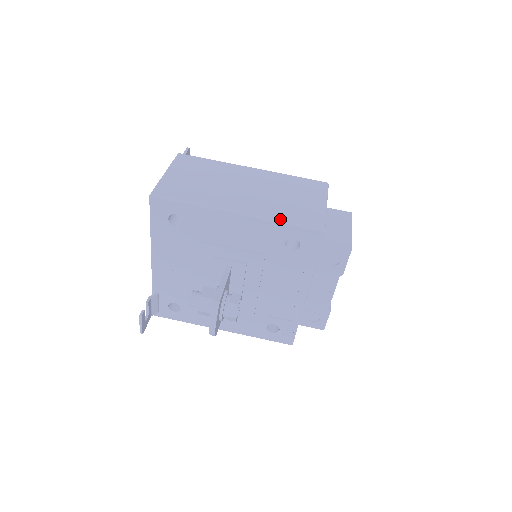
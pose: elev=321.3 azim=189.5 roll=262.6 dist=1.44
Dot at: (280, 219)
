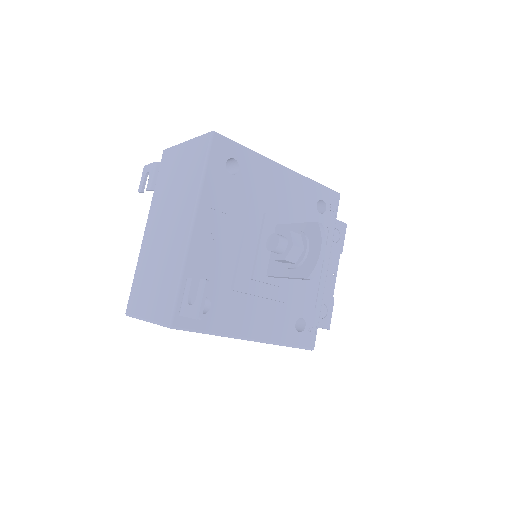
Dot at: (312, 180)
